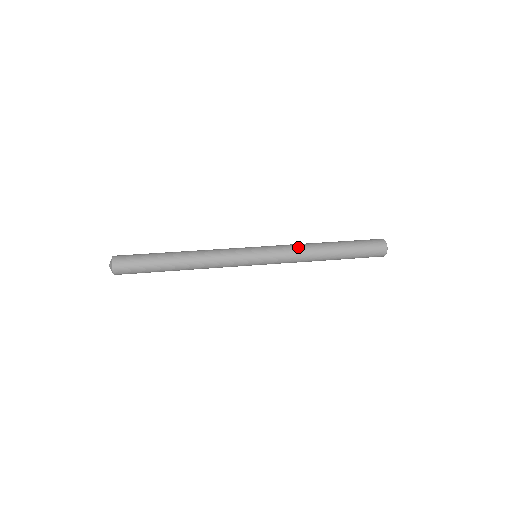
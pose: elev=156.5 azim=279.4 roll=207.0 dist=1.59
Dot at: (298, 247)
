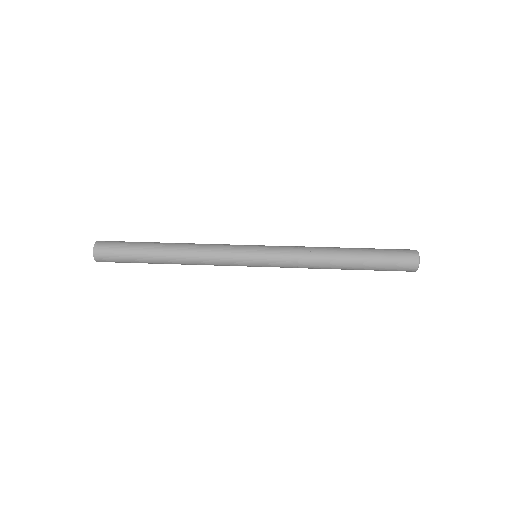
Dot at: (306, 263)
